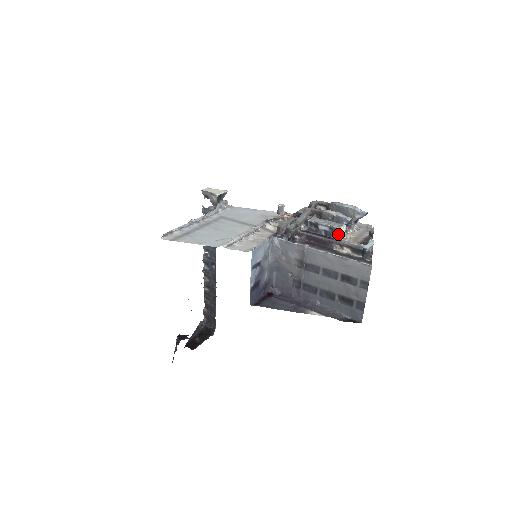
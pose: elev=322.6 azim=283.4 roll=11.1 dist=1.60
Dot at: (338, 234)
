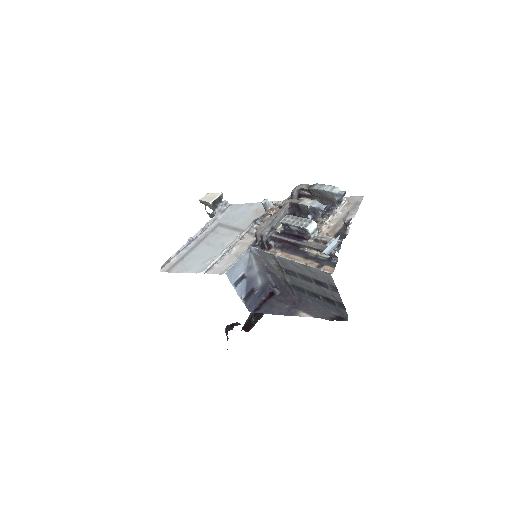
Dot at: (308, 233)
